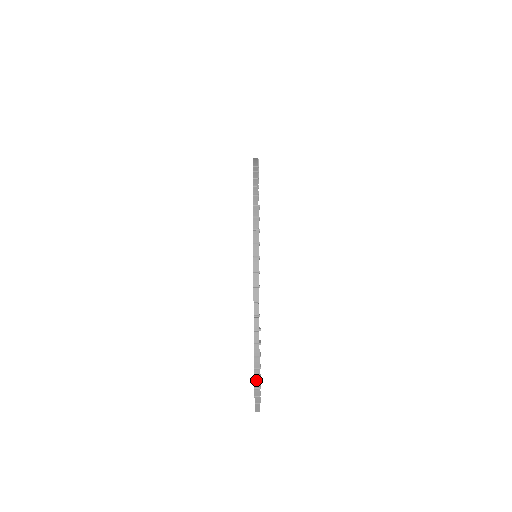
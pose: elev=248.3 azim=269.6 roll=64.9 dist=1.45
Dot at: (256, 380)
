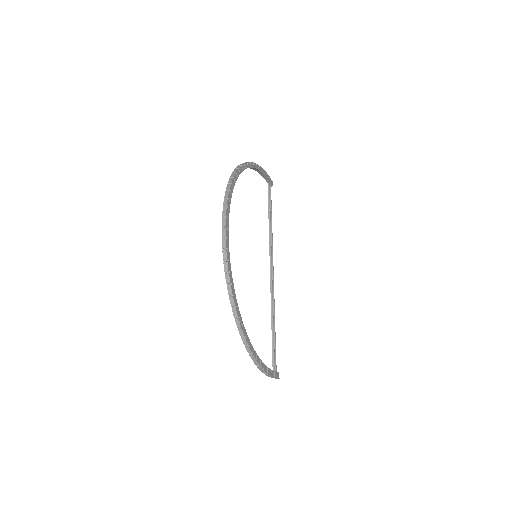
Dot at: (261, 370)
